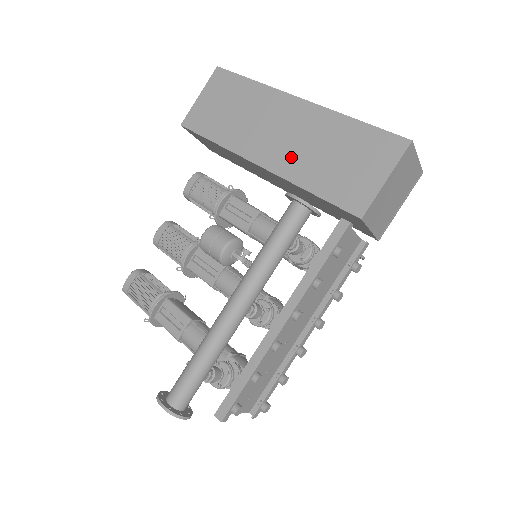
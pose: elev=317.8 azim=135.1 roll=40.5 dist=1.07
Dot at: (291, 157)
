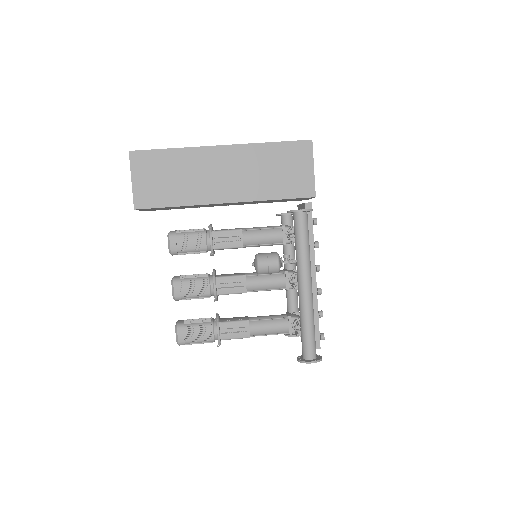
Dot at: (246, 186)
